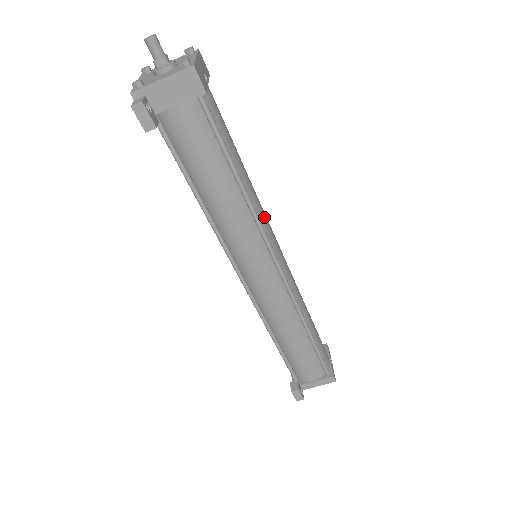
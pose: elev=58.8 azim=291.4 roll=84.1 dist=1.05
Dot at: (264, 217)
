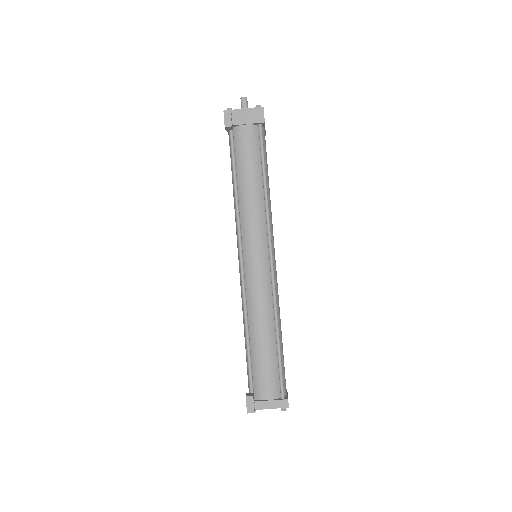
Dot at: occluded
